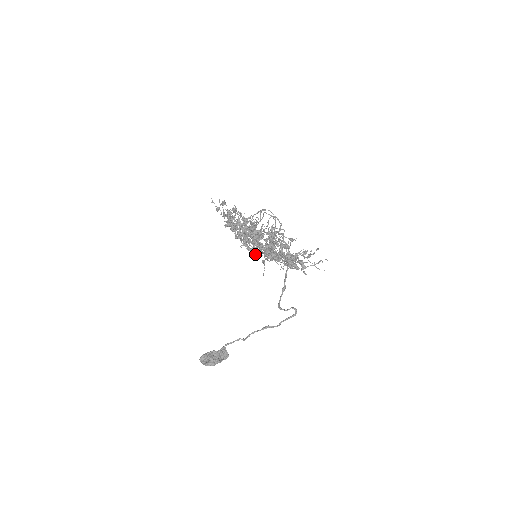
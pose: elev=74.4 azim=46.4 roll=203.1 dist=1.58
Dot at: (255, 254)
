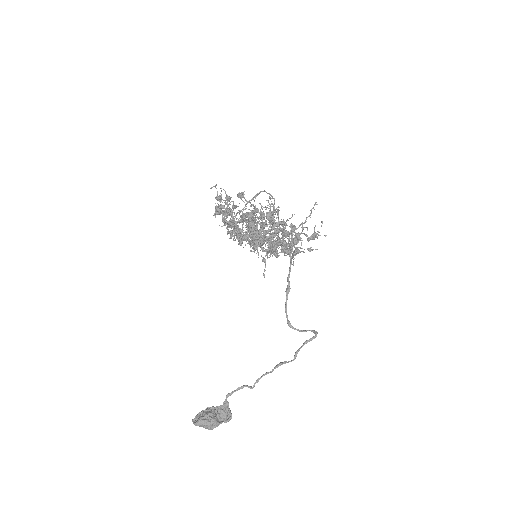
Dot at: (250, 246)
